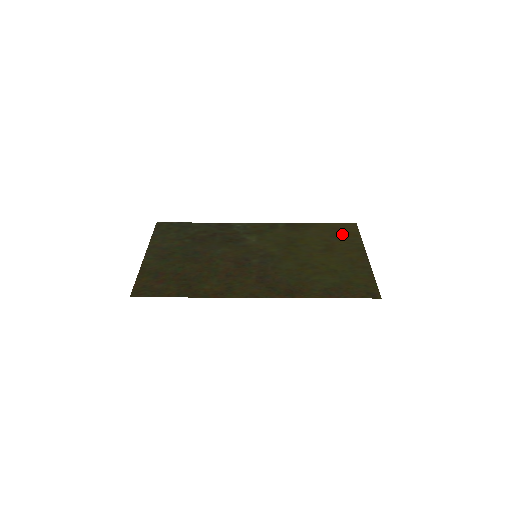
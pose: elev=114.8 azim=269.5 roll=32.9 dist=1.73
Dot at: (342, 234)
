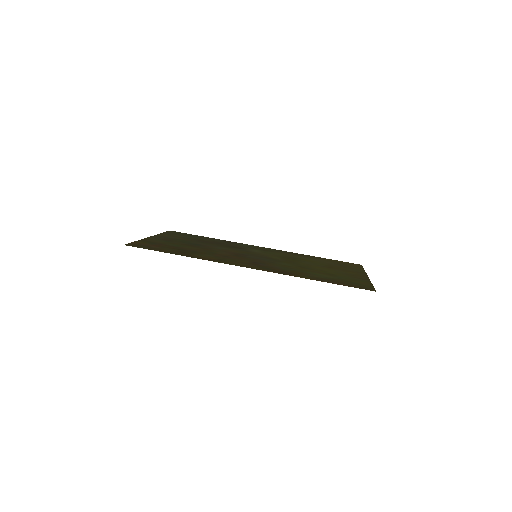
Dot at: (345, 265)
